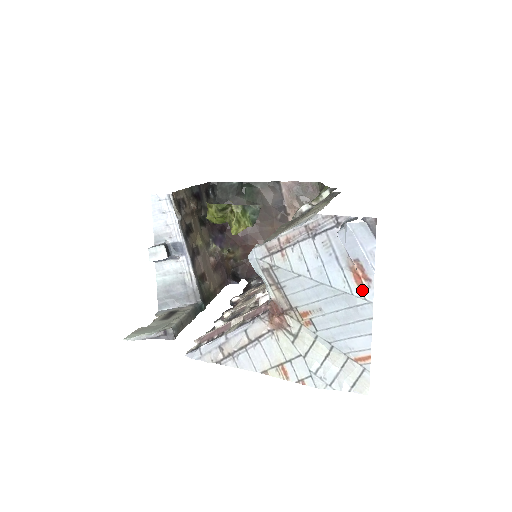
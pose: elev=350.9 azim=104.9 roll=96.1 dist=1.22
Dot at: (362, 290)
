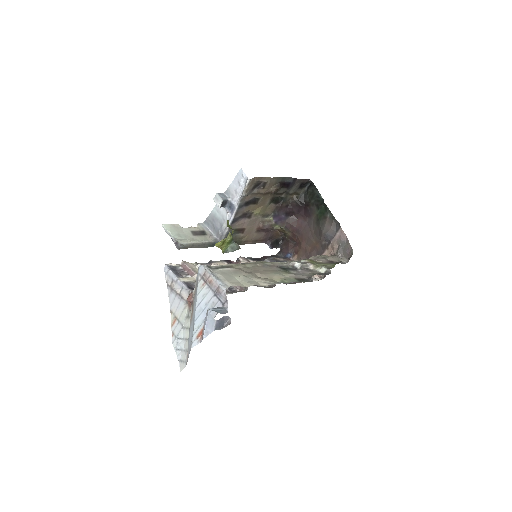
Dot at: (196, 339)
